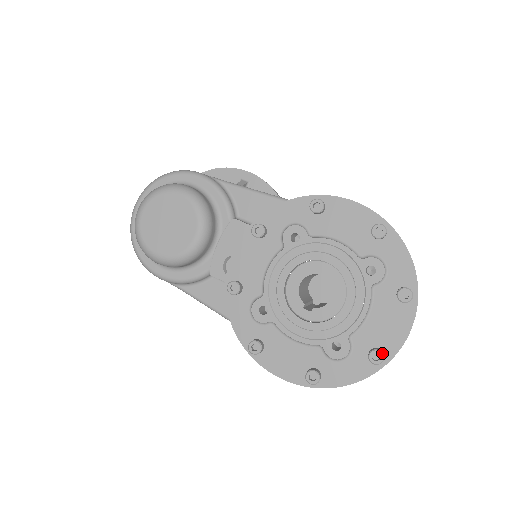
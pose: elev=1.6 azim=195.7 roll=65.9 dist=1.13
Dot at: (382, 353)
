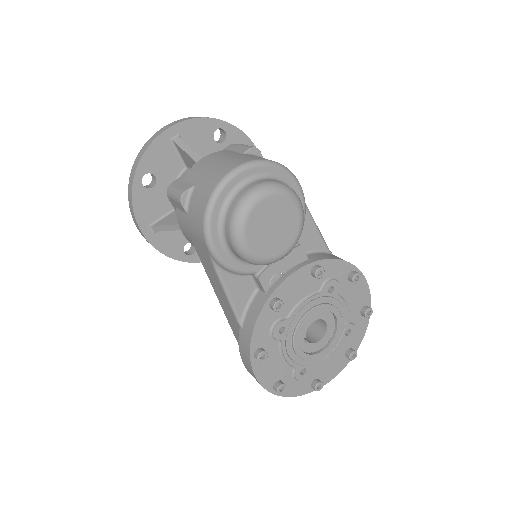
Dot at: occluded
